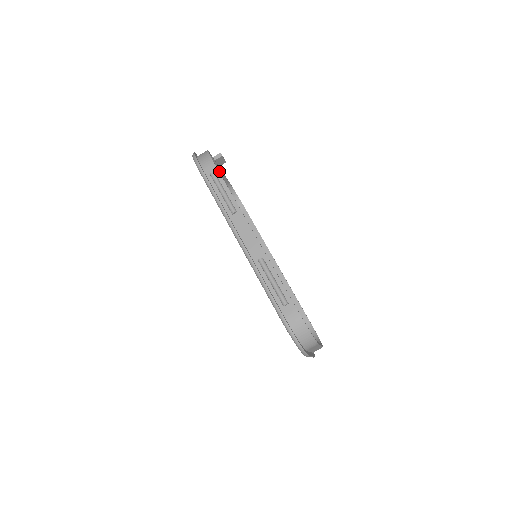
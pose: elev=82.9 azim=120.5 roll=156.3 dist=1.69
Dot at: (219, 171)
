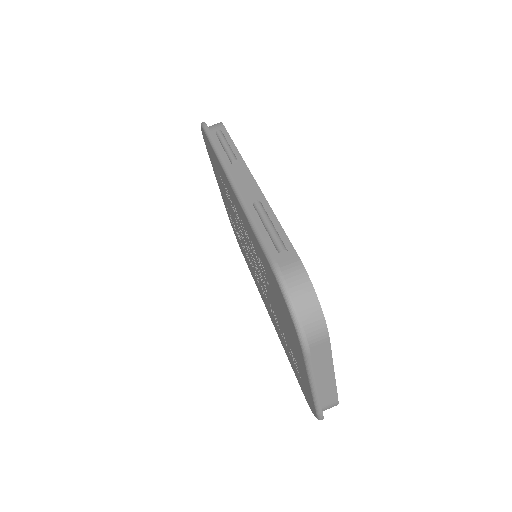
Dot at: occluded
